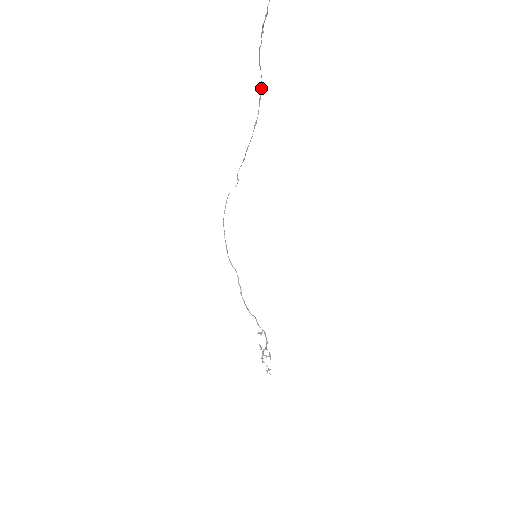
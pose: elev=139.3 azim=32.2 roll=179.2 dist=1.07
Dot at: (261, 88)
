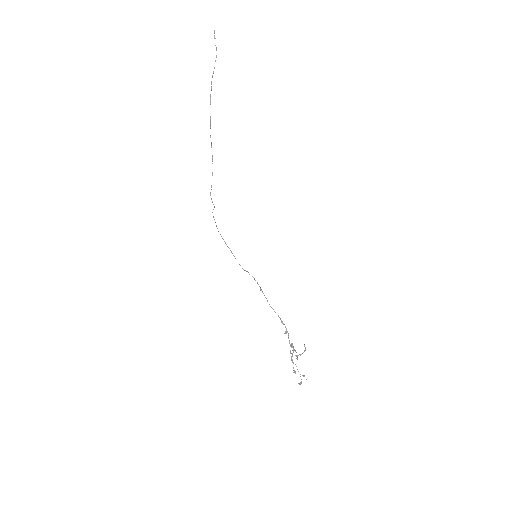
Dot at: (210, 128)
